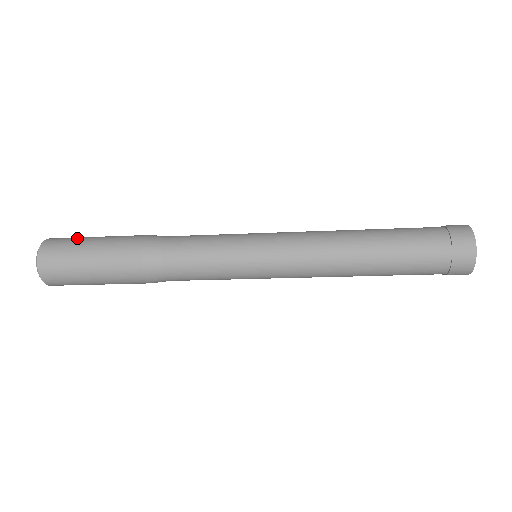
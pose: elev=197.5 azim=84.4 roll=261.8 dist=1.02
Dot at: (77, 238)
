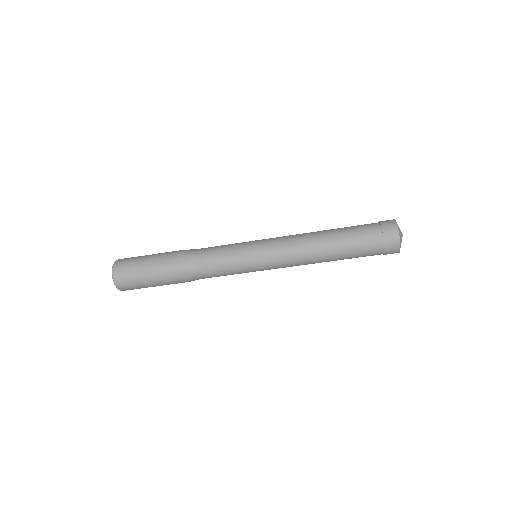
Dot at: (134, 263)
